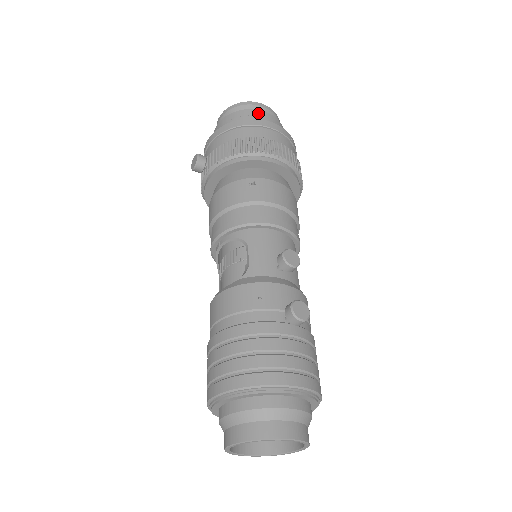
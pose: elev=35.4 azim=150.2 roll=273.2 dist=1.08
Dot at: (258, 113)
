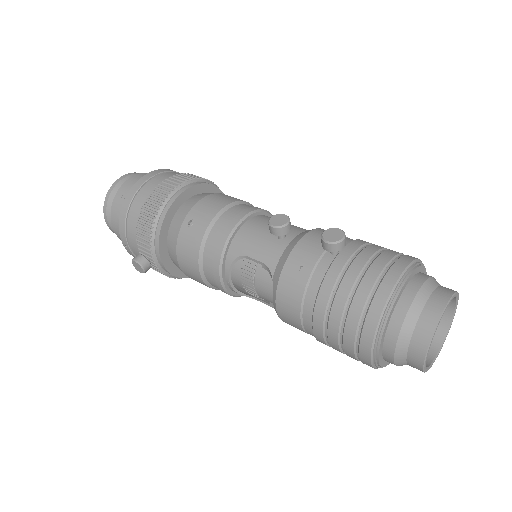
Dot at: (125, 187)
